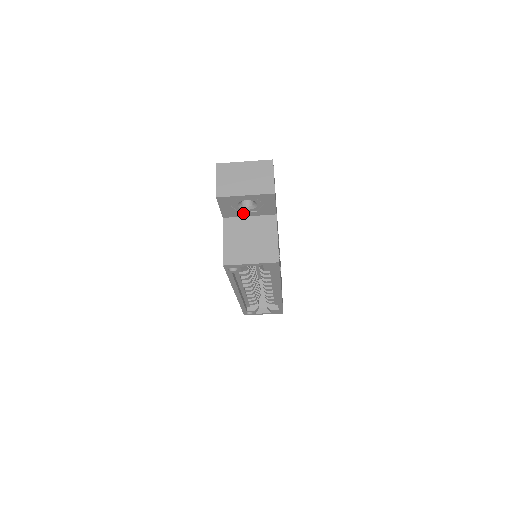
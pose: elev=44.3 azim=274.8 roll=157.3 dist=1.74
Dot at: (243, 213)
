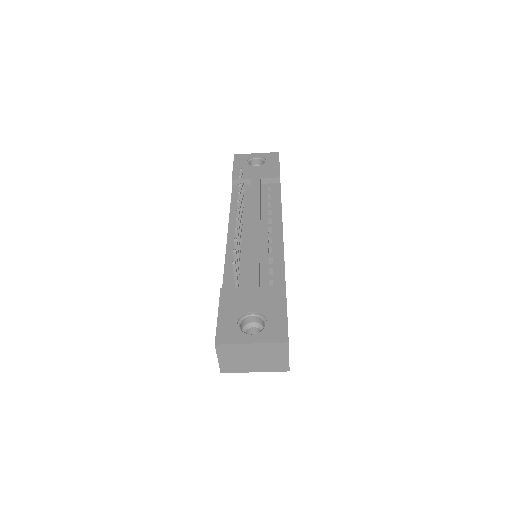
Dot at: occluded
